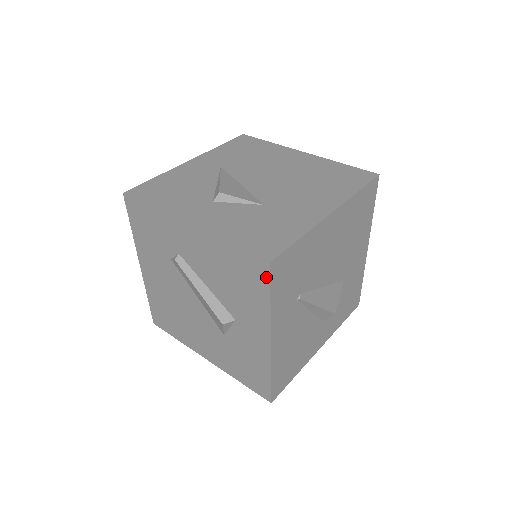
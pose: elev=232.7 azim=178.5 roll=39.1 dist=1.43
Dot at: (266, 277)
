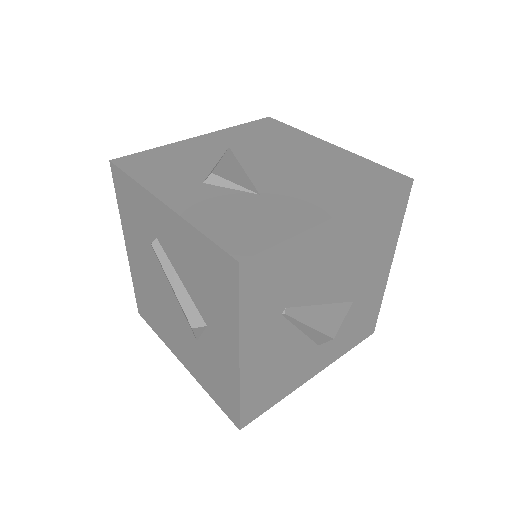
Dot at: (235, 280)
